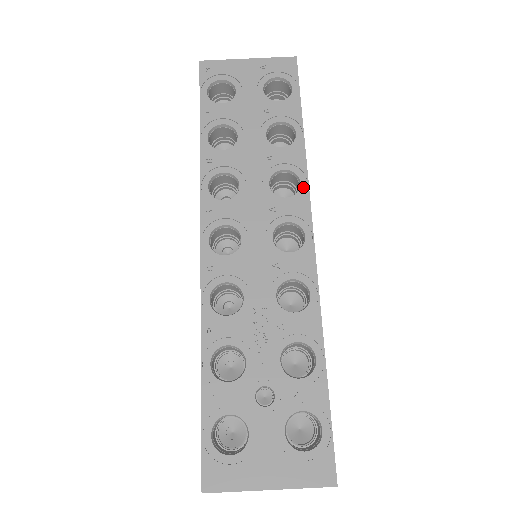
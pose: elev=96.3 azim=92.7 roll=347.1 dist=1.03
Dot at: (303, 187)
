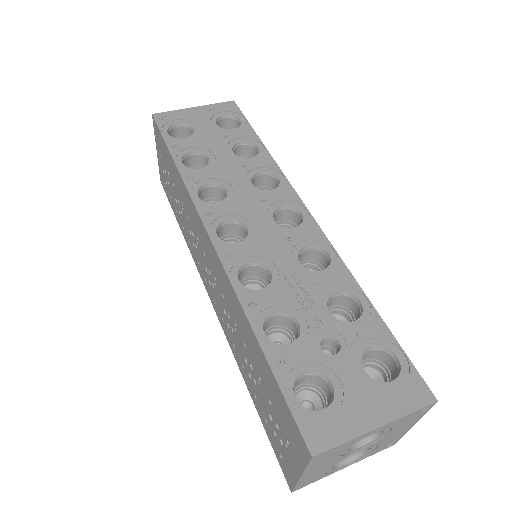
Dot at: (282, 180)
